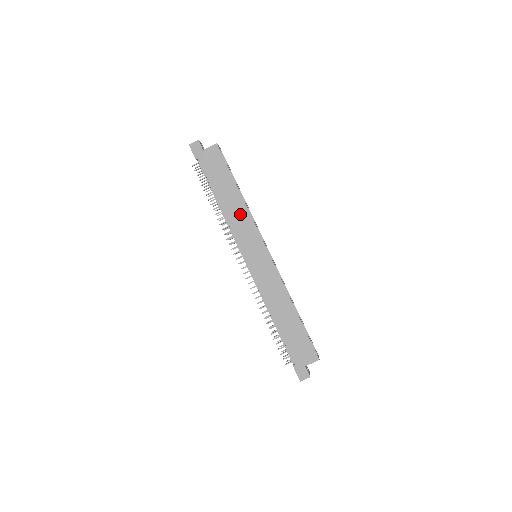
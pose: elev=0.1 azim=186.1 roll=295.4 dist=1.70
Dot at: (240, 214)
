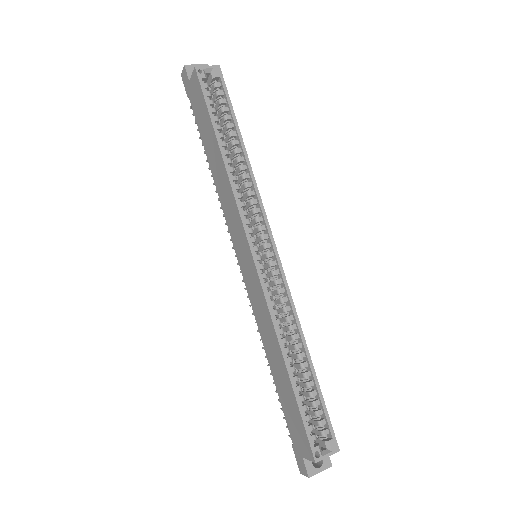
Dot at: (225, 188)
